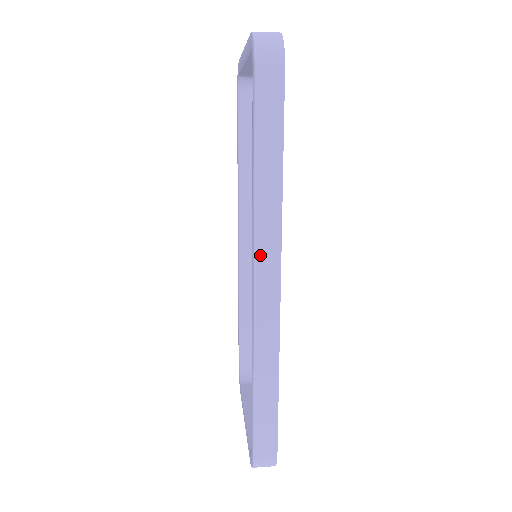
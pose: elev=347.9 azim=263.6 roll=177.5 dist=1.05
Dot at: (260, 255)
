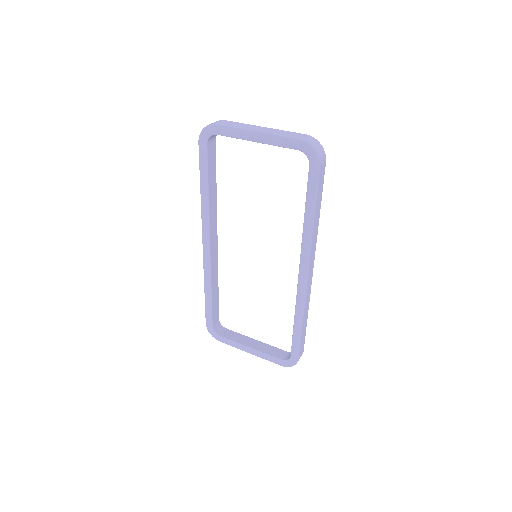
Dot at: (311, 261)
